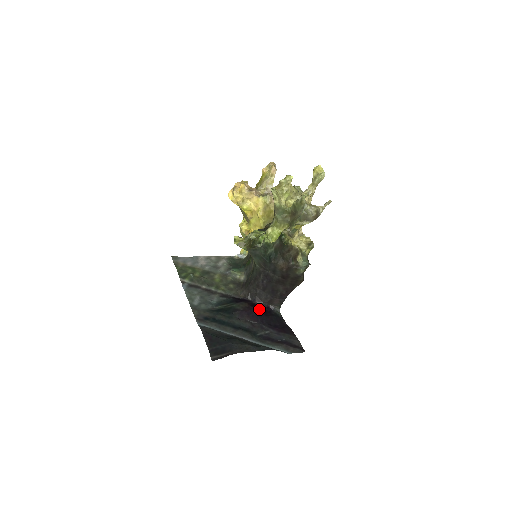
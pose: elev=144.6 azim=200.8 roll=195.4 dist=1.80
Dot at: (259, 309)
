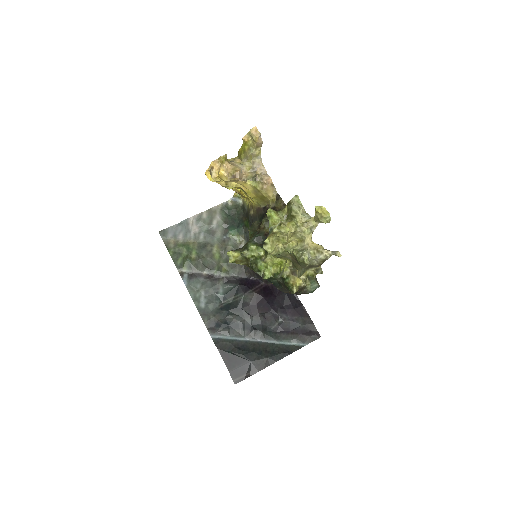
Dot at: (268, 292)
